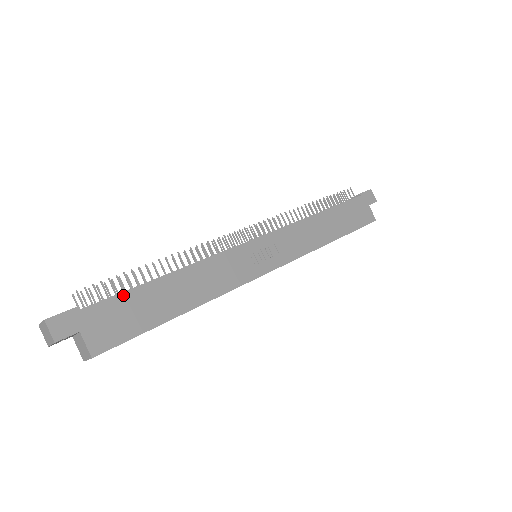
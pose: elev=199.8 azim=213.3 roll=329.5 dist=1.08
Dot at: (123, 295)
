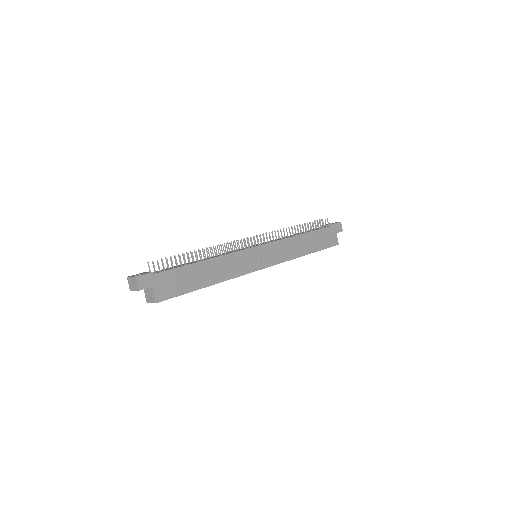
Dot at: (178, 269)
